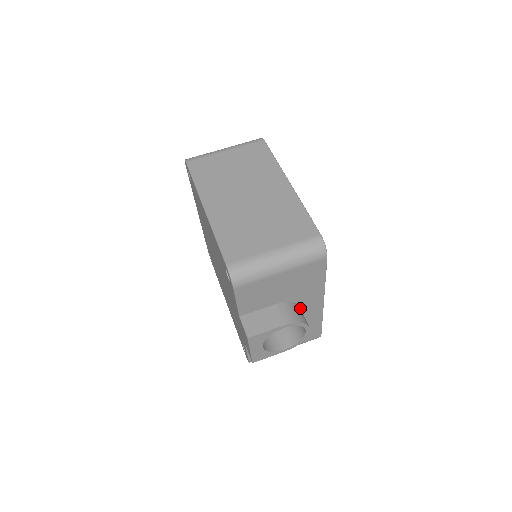
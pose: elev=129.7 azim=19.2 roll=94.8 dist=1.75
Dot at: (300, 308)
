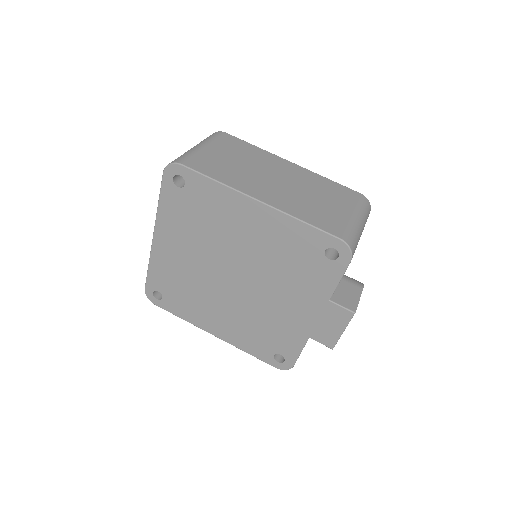
Dot at: occluded
